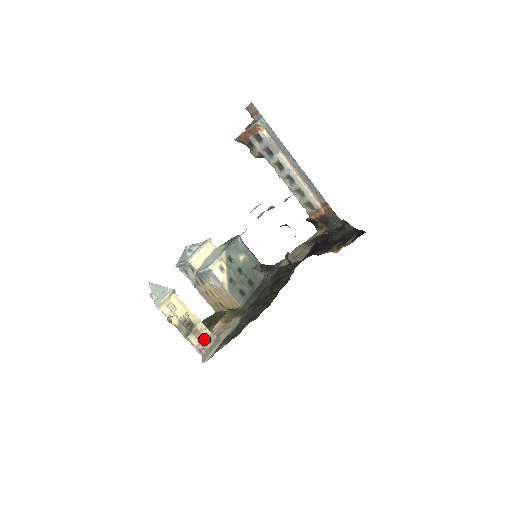
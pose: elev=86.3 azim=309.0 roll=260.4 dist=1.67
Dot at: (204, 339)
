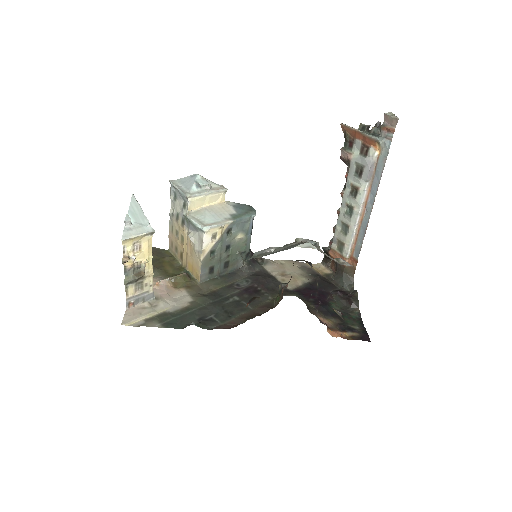
Dot at: (142, 295)
